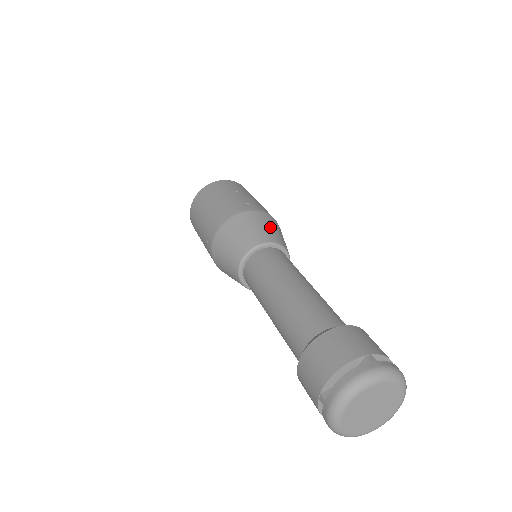
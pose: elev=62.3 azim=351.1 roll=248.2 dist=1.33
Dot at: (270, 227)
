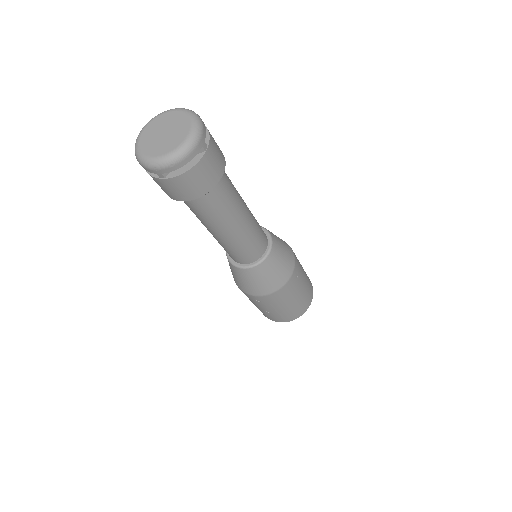
Dot at: occluded
